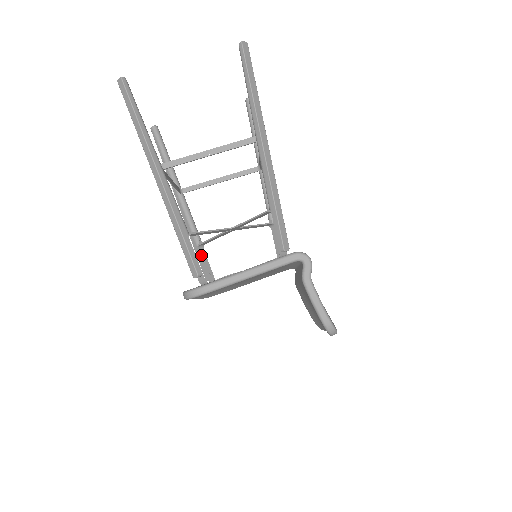
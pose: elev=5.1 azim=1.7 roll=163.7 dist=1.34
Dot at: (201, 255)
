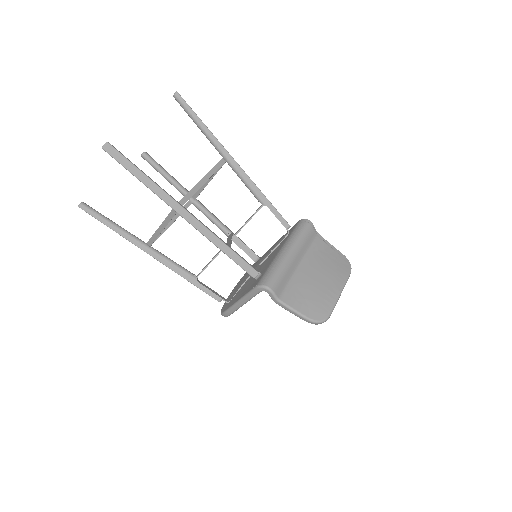
Dot at: (235, 242)
